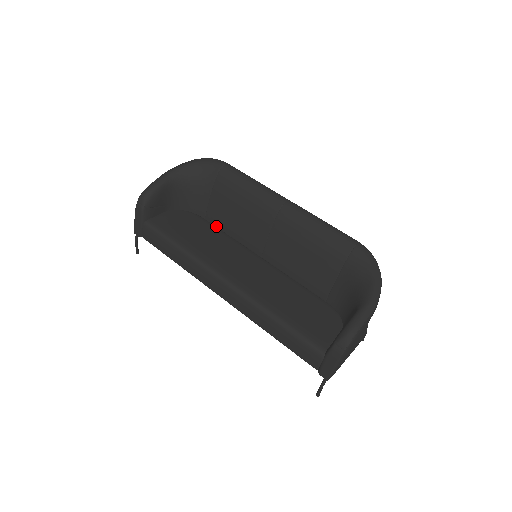
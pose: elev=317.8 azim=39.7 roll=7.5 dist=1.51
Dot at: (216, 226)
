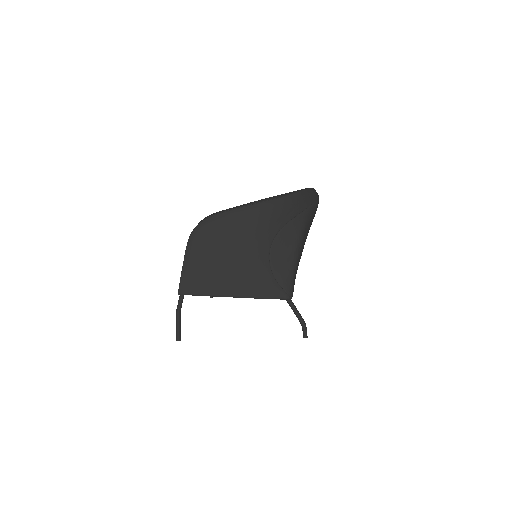
Dot at: occluded
